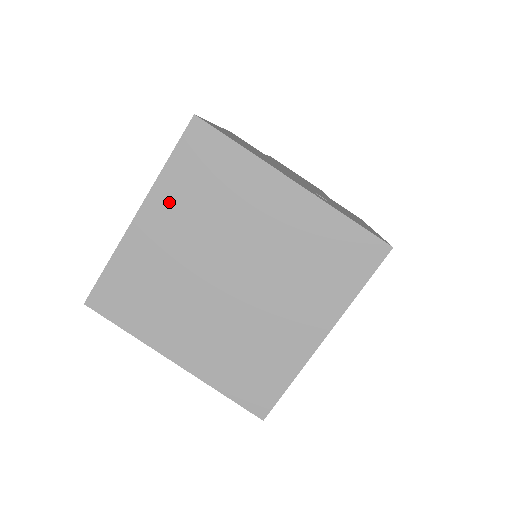
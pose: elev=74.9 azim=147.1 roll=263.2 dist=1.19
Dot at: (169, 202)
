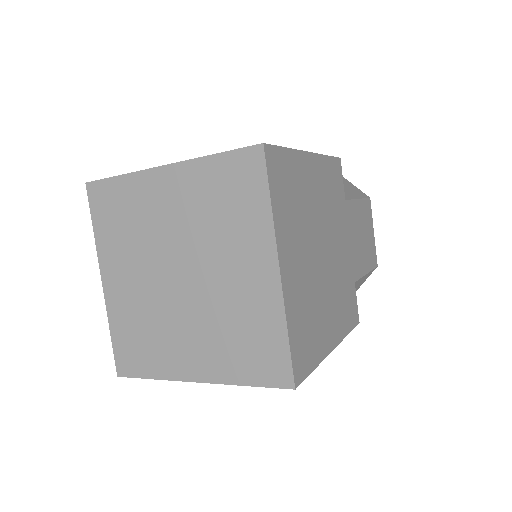
Dot at: (111, 255)
